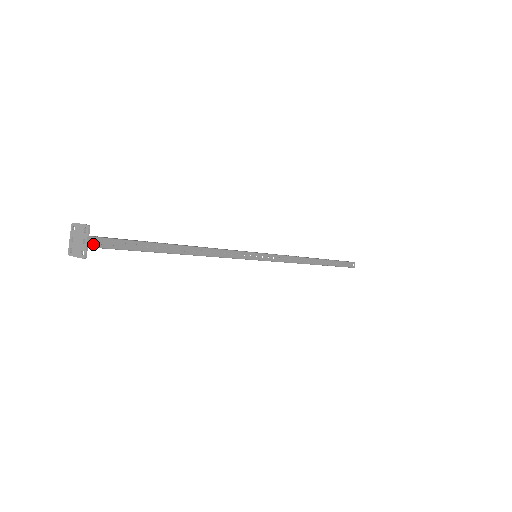
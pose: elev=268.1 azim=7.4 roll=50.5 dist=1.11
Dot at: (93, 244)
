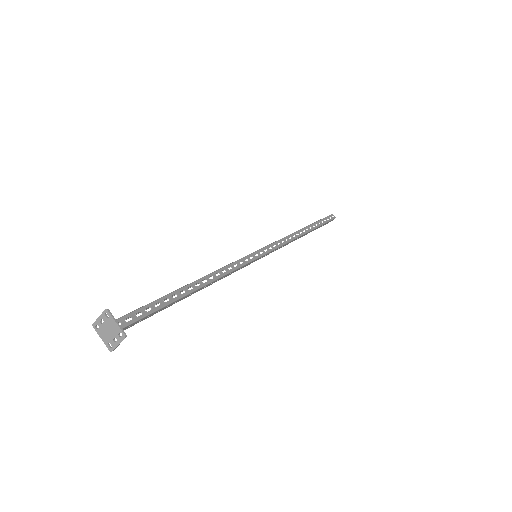
Dot at: occluded
